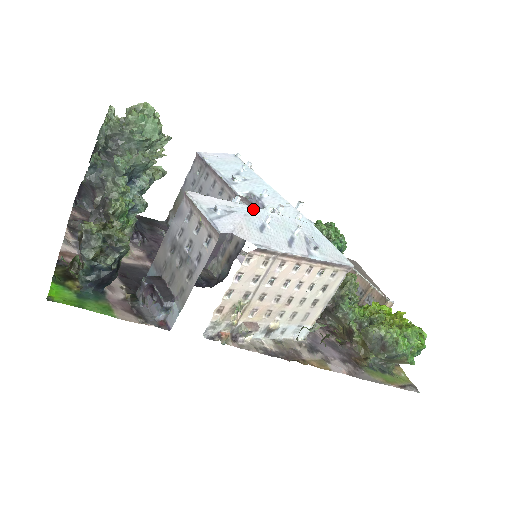
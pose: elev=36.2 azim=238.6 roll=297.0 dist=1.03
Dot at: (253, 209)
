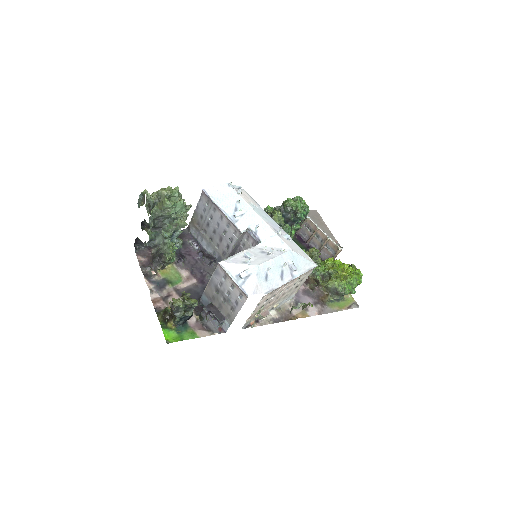
Dot at: (259, 266)
